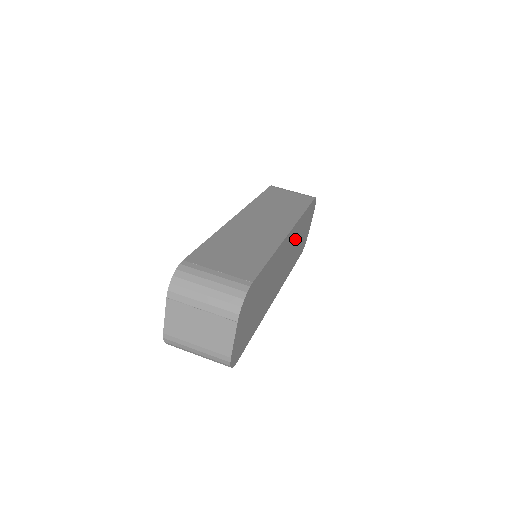
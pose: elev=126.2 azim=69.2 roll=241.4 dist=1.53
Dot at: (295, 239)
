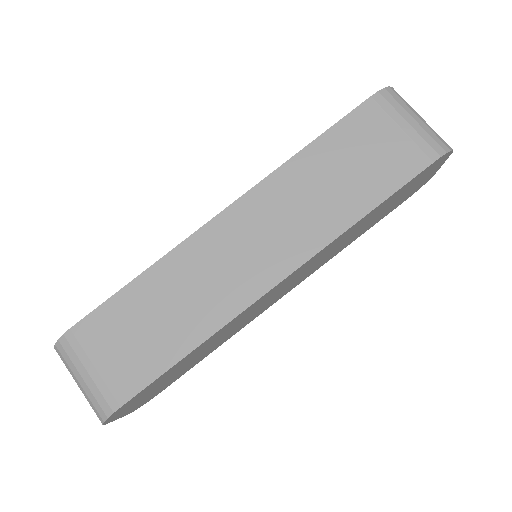
Dot at: (330, 249)
